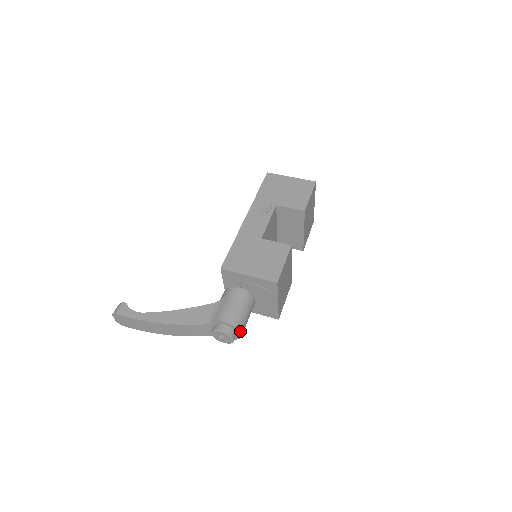
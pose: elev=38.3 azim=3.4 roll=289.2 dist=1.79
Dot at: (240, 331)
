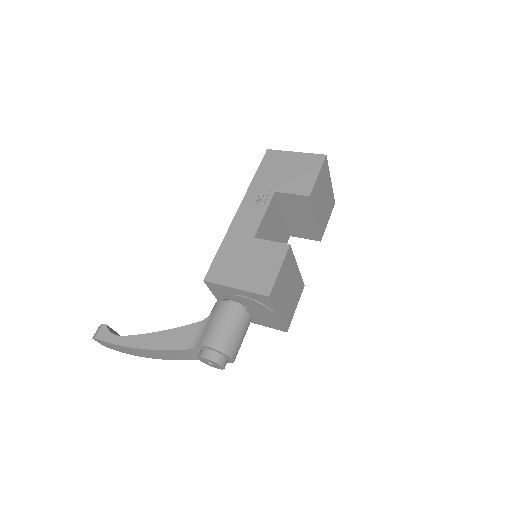
Dot at: (230, 356)
